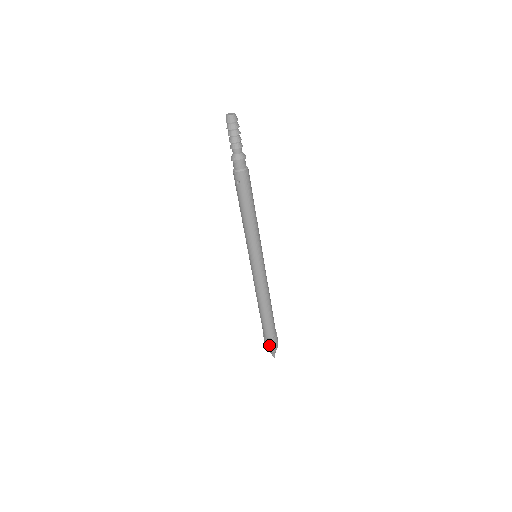
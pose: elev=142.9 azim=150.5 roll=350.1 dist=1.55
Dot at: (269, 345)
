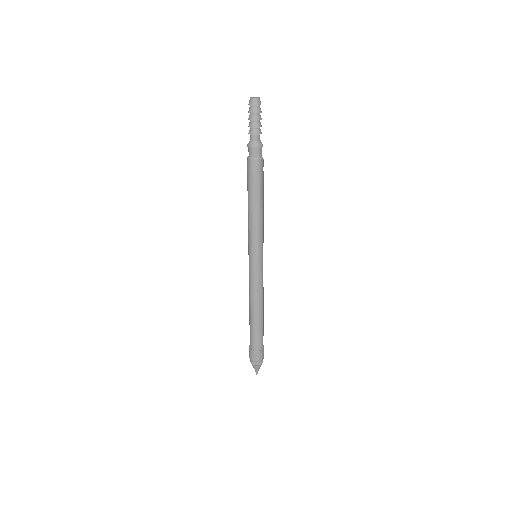
Dot at: (250, 355)
